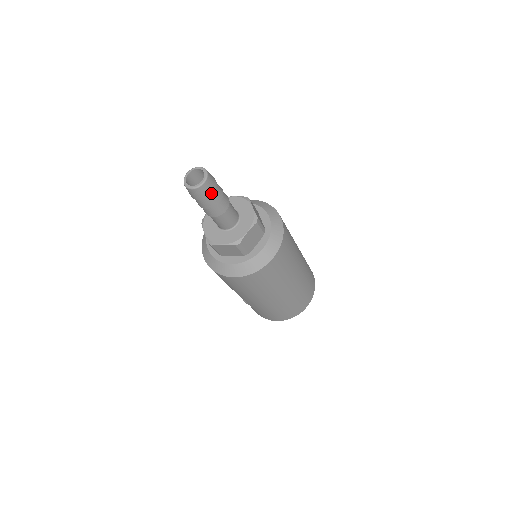
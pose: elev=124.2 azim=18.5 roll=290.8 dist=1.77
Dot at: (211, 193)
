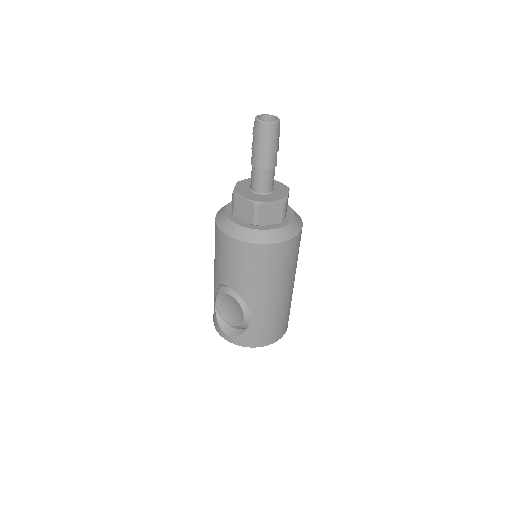
Dot at: (279, 135)
